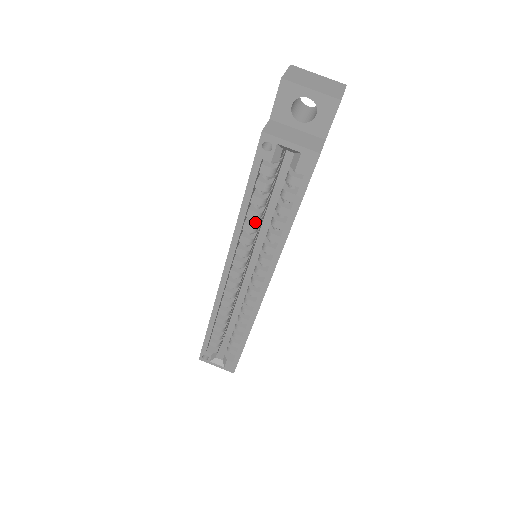
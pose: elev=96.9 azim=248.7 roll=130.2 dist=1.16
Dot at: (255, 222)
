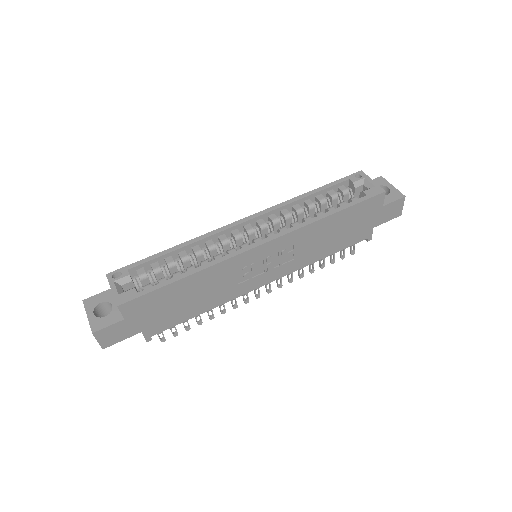
Dot at: (302, 211)
